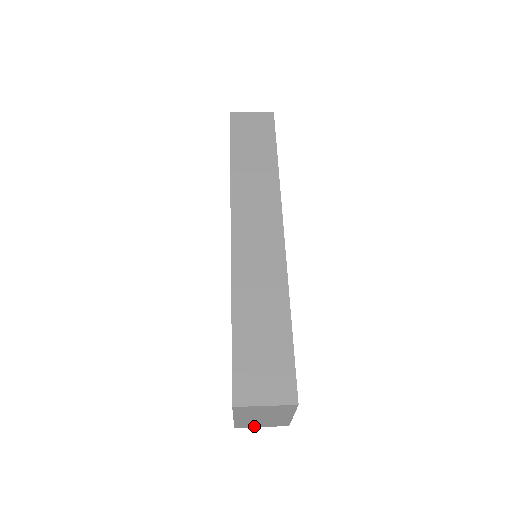
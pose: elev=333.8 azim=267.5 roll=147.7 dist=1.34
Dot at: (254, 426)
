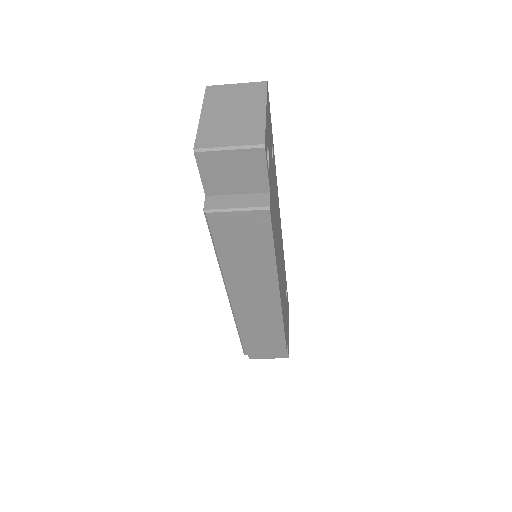
Dot at: (219, 144)
